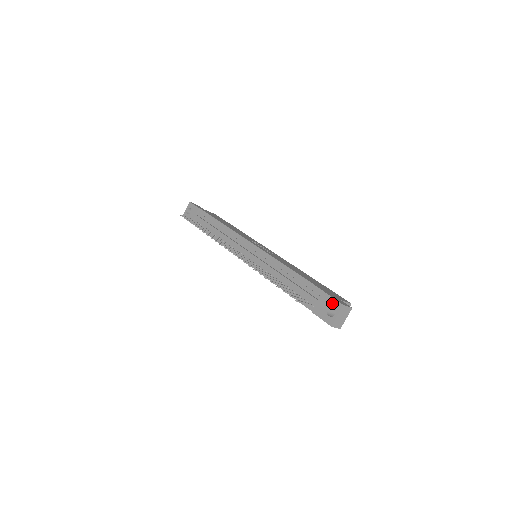
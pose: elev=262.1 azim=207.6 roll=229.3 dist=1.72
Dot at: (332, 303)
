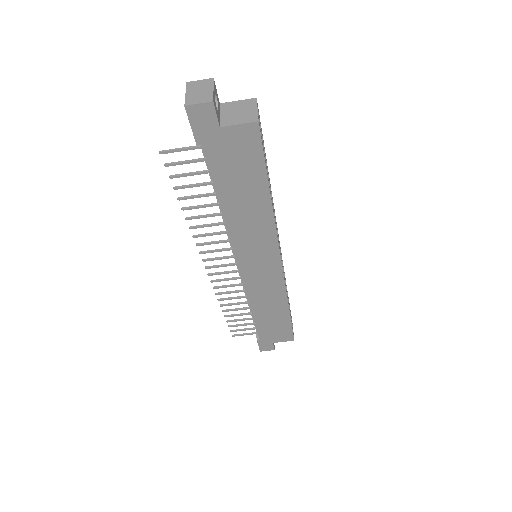
Dot at: occluded
